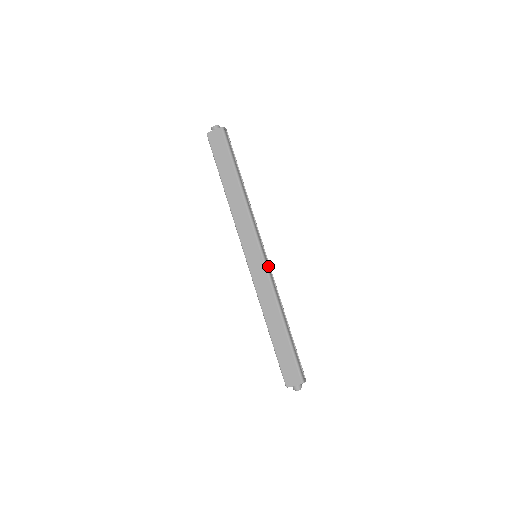
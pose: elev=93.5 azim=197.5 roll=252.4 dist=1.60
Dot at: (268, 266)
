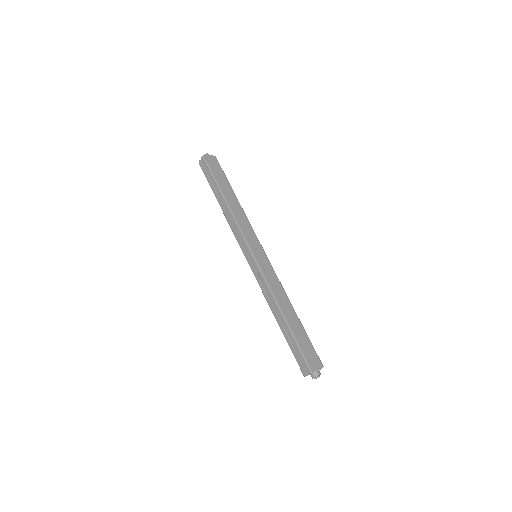
Dot at: occluded
